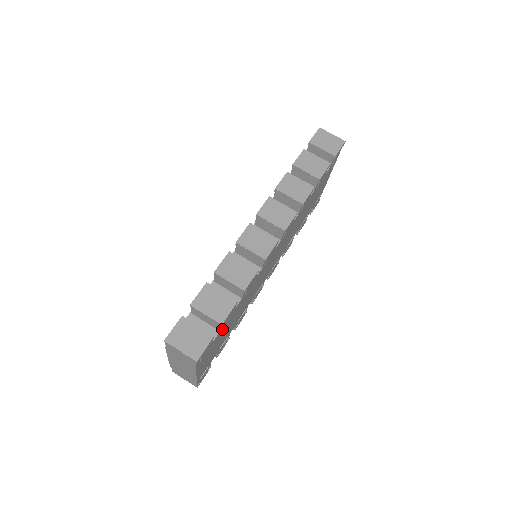
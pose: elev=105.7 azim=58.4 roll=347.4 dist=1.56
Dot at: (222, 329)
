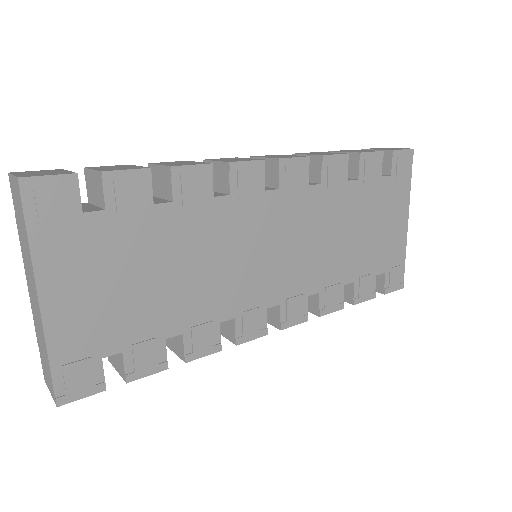
Dot at: (116, 222)
